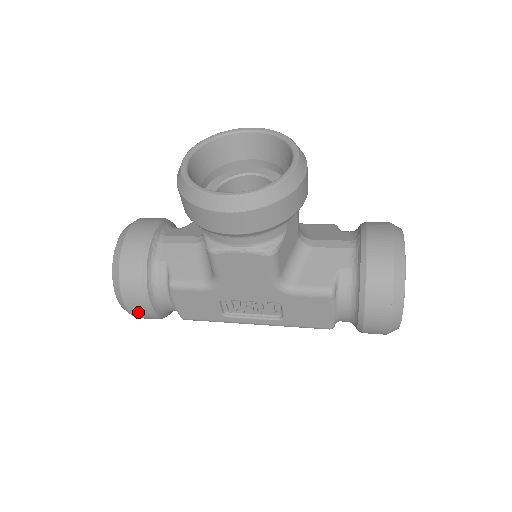
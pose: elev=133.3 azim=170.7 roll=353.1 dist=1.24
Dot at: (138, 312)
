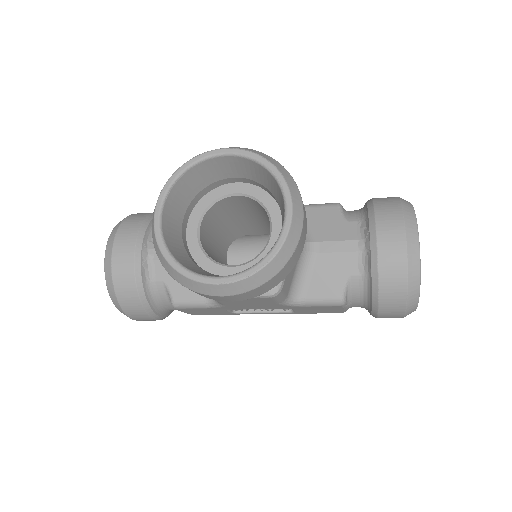
Dot at: (148, 320)
